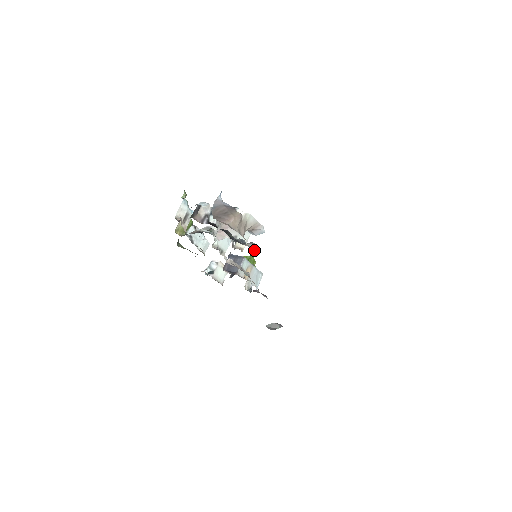
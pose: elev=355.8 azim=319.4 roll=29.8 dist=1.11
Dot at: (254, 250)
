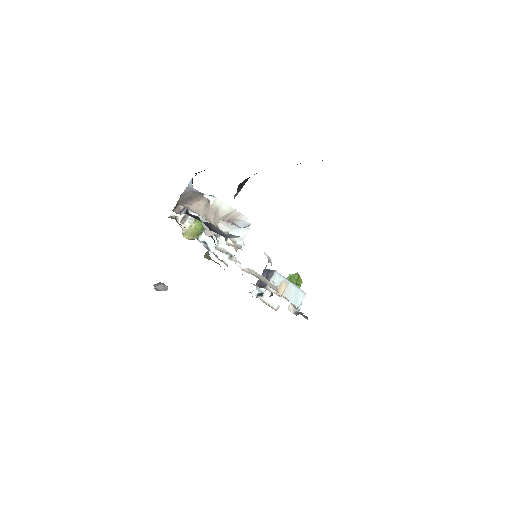
Dot at: (237, 243)
